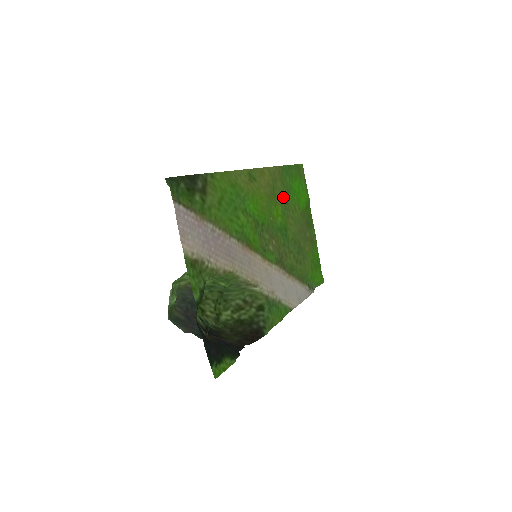
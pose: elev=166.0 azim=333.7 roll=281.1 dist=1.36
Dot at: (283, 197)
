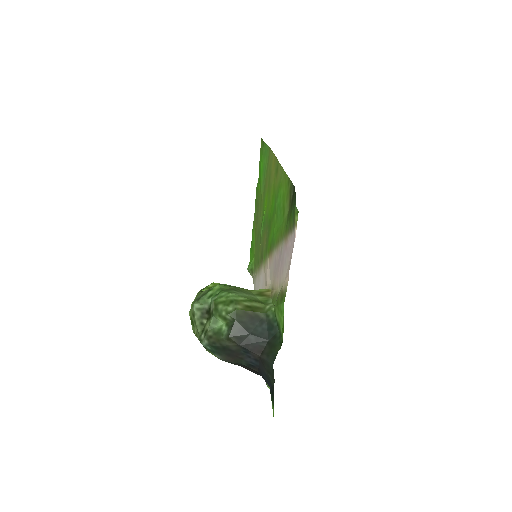
Dot at: (265, 183)
